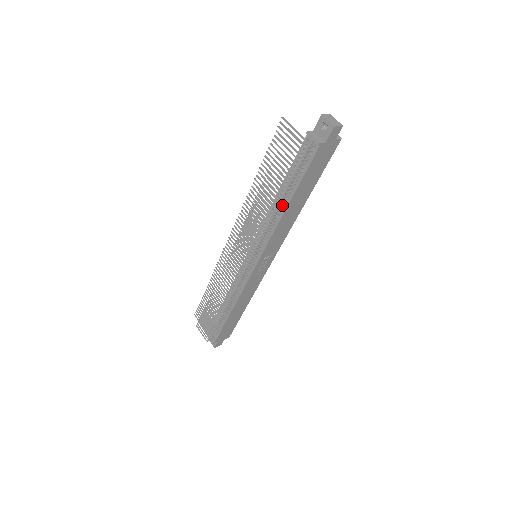
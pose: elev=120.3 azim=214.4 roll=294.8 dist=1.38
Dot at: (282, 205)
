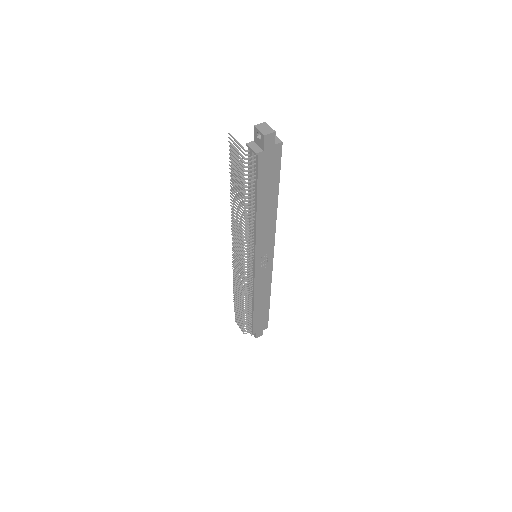
Dot at: (253, 210)
